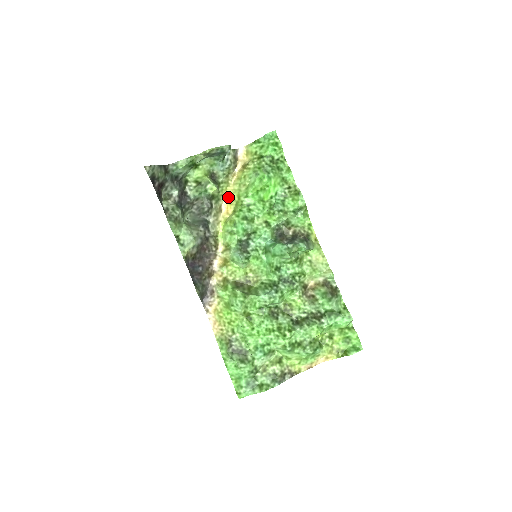
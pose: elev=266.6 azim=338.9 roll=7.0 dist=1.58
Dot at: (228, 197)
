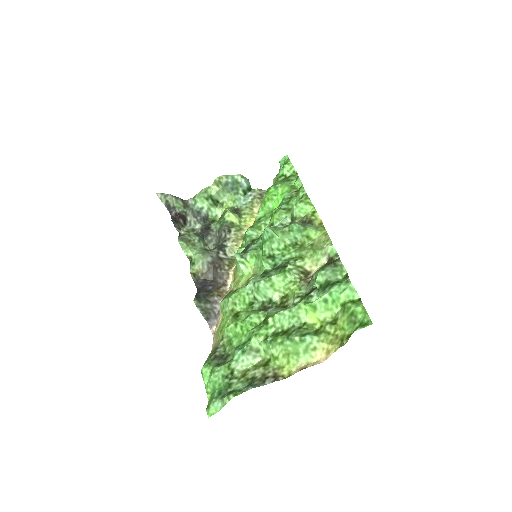
Dot at: occluded
